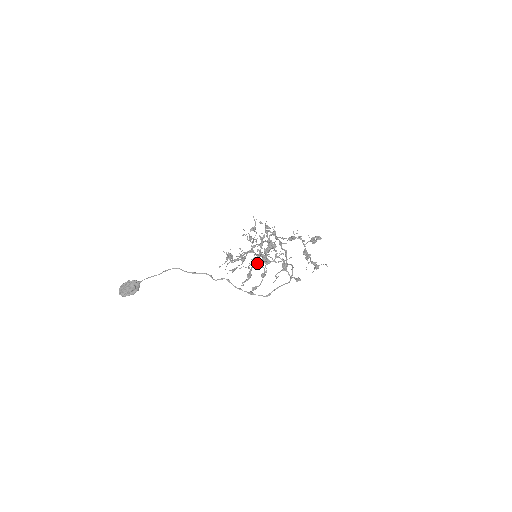
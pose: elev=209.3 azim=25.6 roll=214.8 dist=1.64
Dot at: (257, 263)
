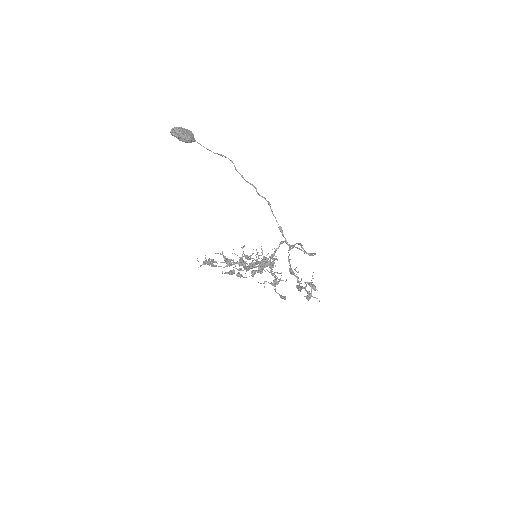
Dot at: occluded
